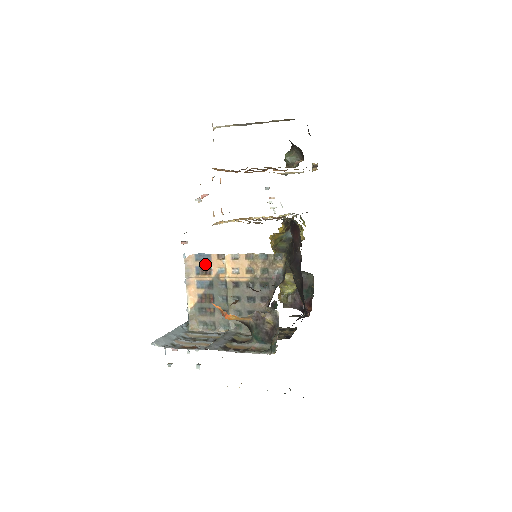
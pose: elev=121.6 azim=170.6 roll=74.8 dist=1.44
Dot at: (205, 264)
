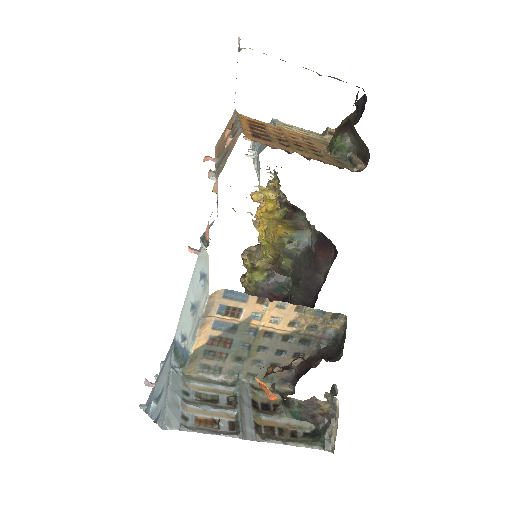
Dot at: (236, 304)
